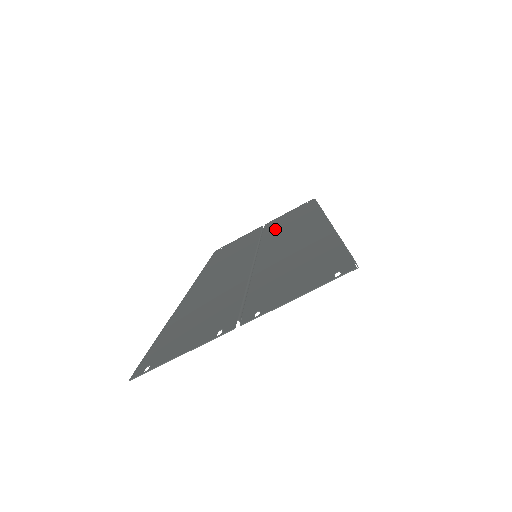
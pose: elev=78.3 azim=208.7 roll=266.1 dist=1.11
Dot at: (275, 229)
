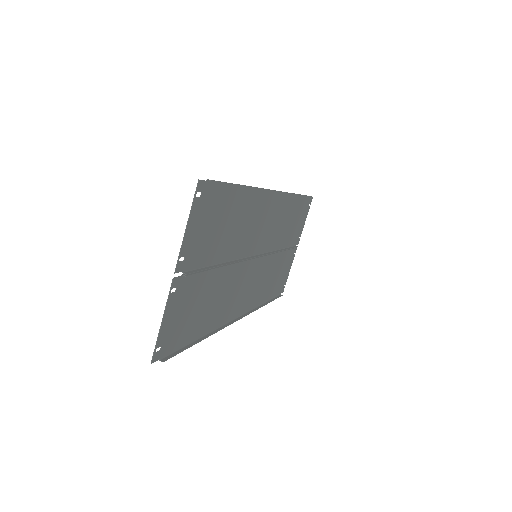
Dot at: (284, 236)
